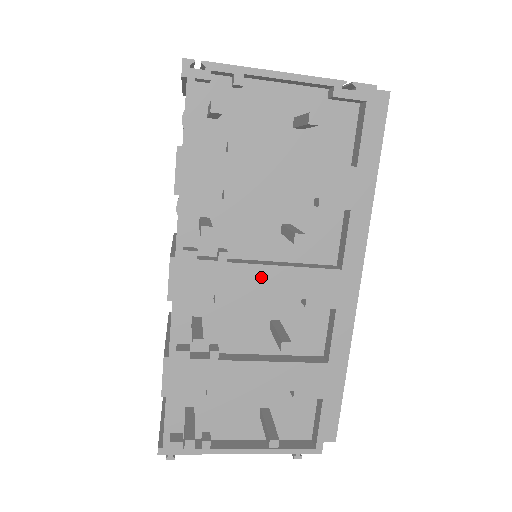
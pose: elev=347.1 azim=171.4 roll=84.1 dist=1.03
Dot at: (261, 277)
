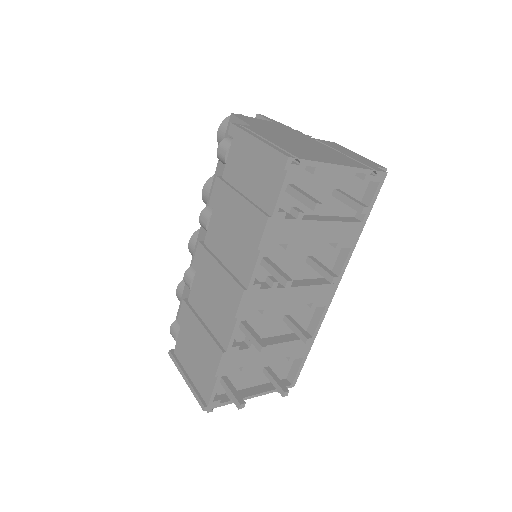
Dot at: (293, 294)
